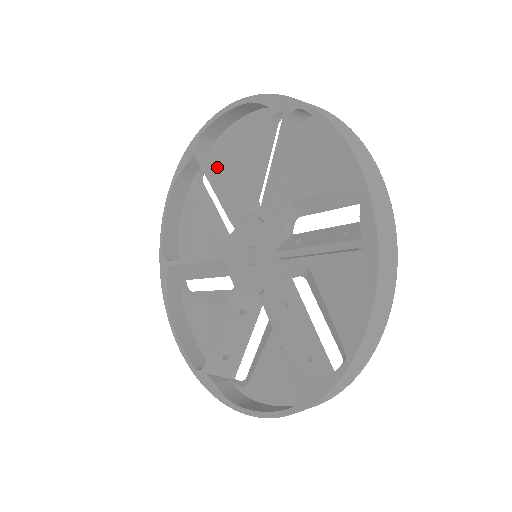
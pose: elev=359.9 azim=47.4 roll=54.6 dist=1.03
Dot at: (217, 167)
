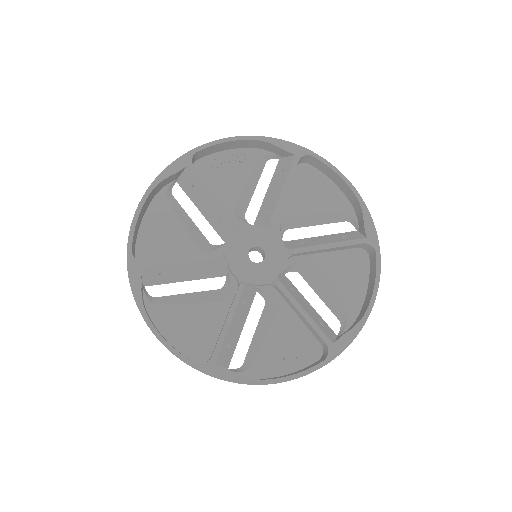
Dot at: (292, 178)
